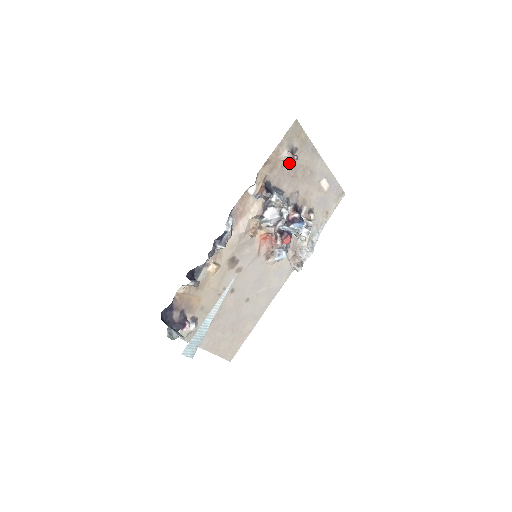
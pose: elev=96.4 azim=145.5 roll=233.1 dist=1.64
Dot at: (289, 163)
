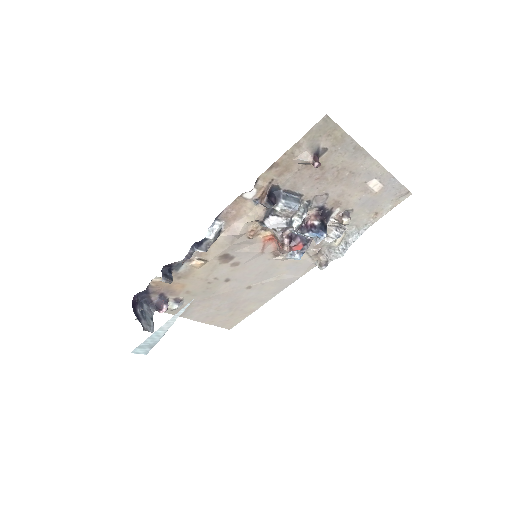
Dot at: (312, 165)
